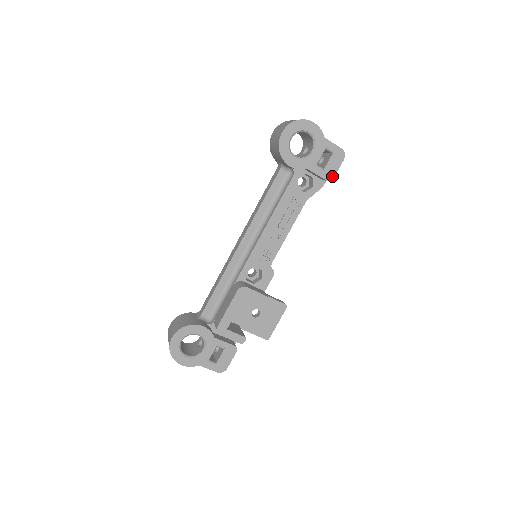
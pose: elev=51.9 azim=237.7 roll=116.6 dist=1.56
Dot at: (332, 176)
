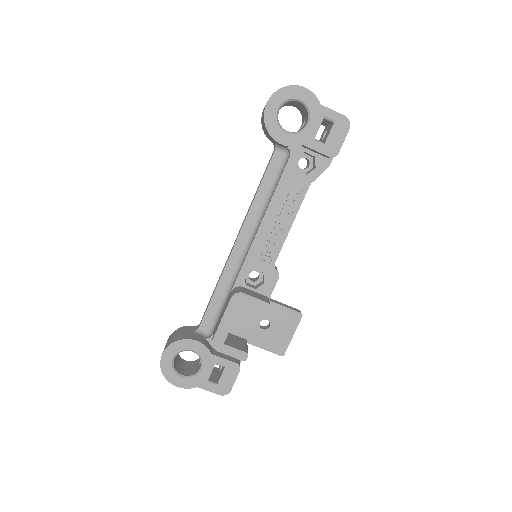
Dot at: (336, 151)
